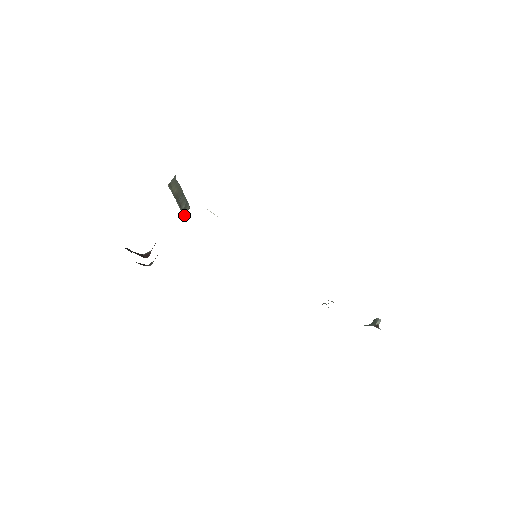
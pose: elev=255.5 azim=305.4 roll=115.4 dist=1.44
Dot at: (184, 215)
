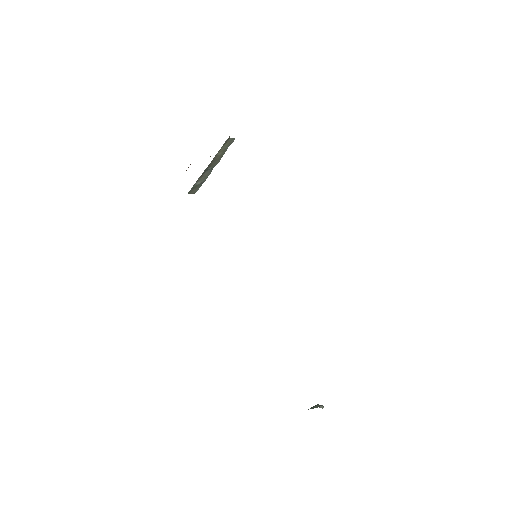
Dot at: occluded
